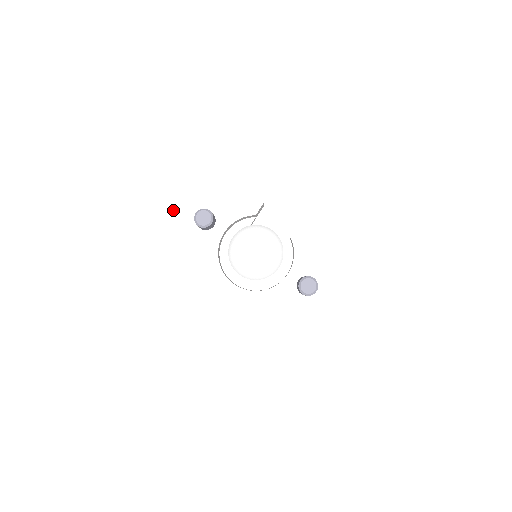
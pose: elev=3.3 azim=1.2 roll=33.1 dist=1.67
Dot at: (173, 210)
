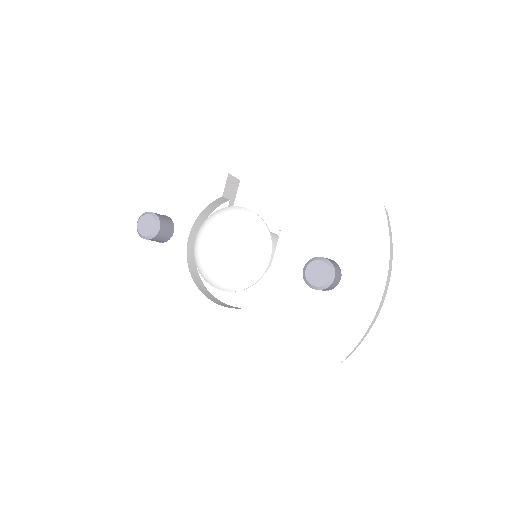
Dot at: (121, 231)
